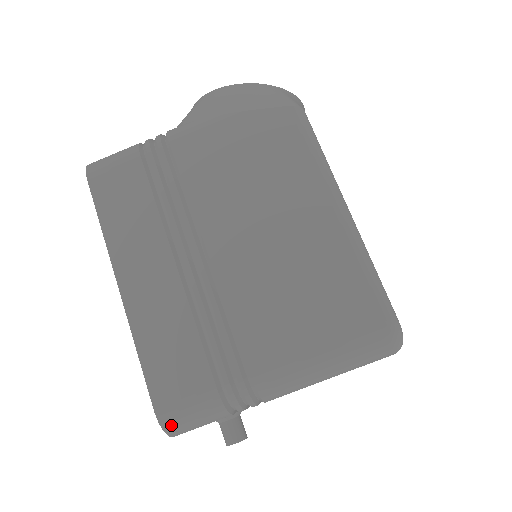
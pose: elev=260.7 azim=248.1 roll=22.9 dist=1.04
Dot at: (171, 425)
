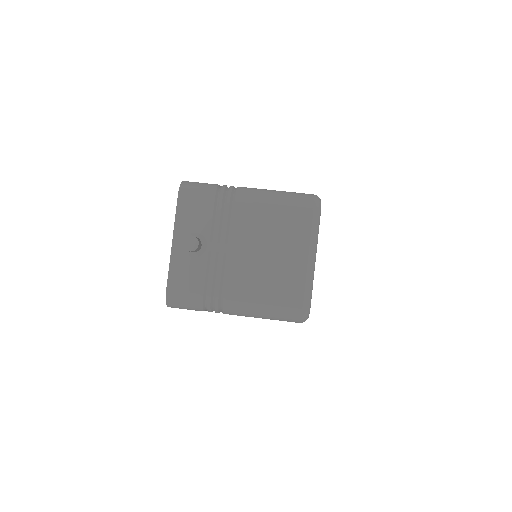
Dot at: (187, 183)
